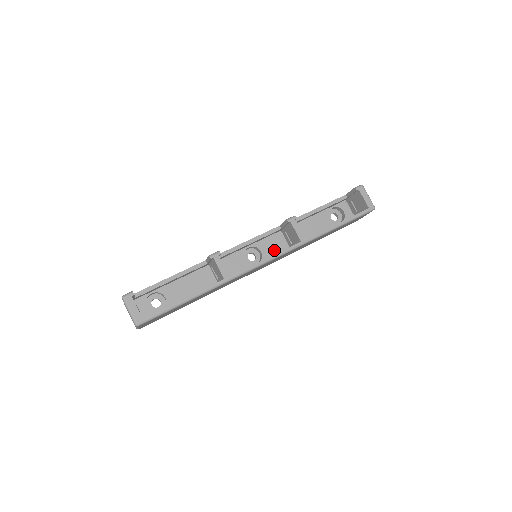
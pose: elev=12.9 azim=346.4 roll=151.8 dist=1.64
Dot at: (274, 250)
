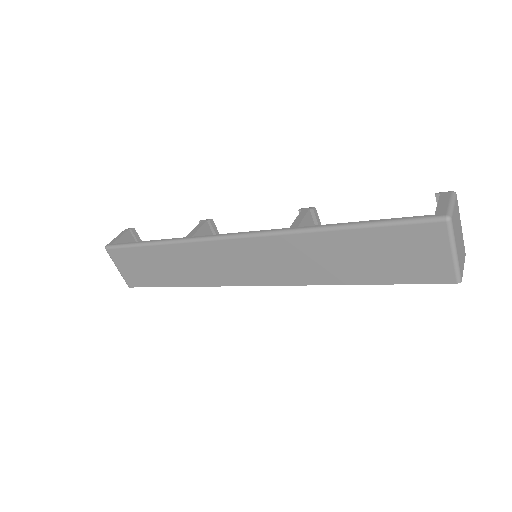
Dot at: occluded
